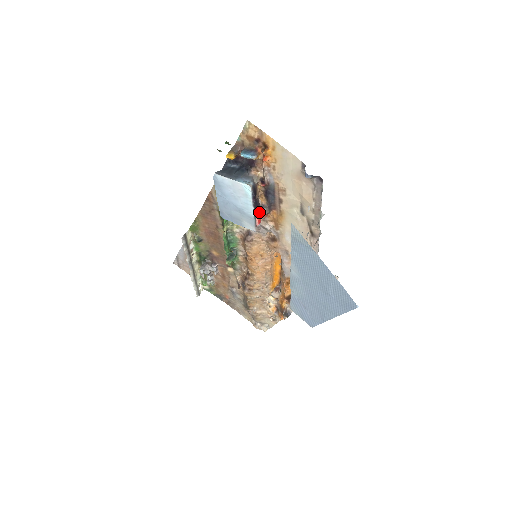
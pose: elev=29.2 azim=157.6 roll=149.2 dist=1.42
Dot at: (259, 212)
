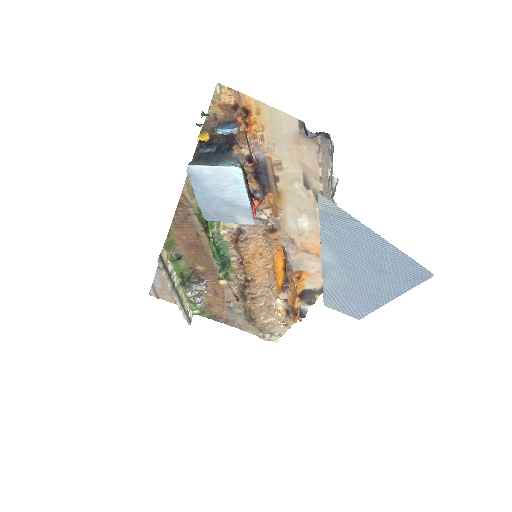
Dot at: (252, 200)
